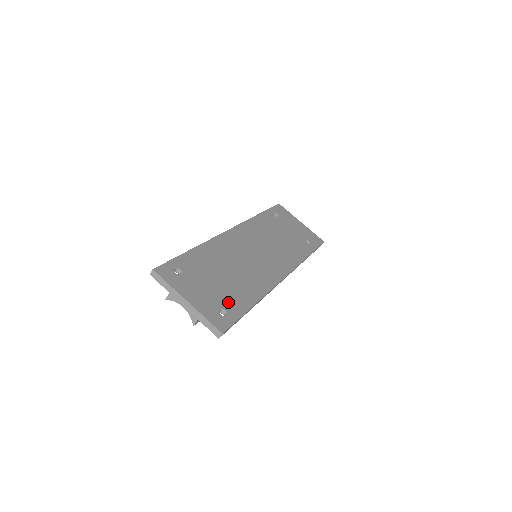
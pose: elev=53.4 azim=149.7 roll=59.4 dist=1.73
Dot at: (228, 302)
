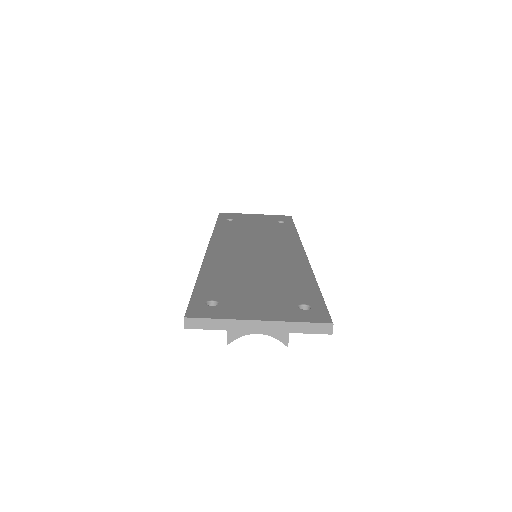
Dot at: (295, 296)
